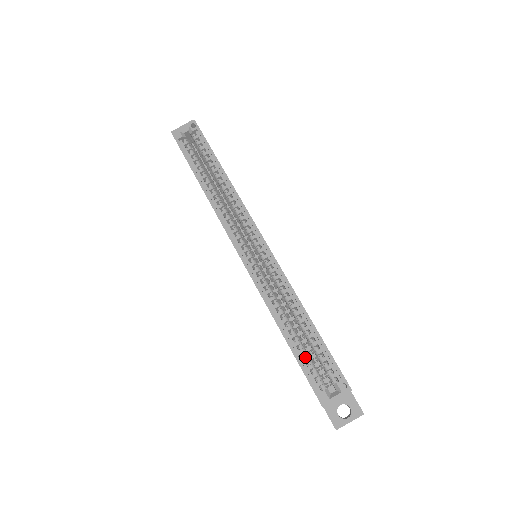
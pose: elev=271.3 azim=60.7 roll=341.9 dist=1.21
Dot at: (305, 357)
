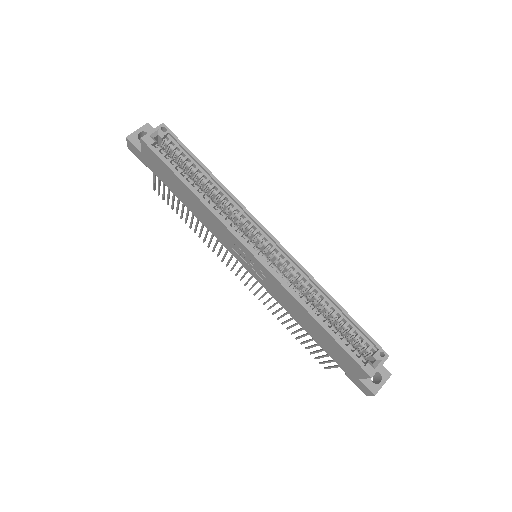
Dot at: (343, 338)
